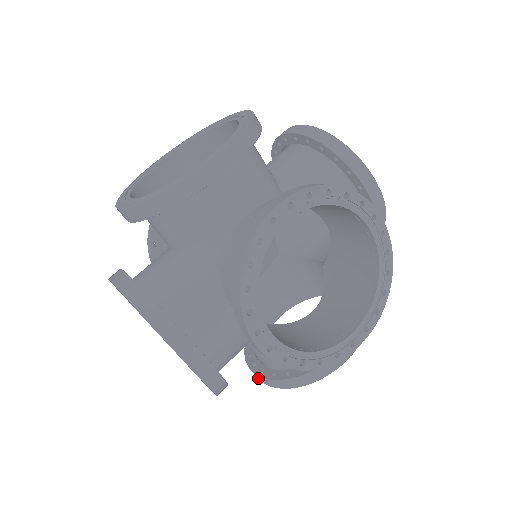
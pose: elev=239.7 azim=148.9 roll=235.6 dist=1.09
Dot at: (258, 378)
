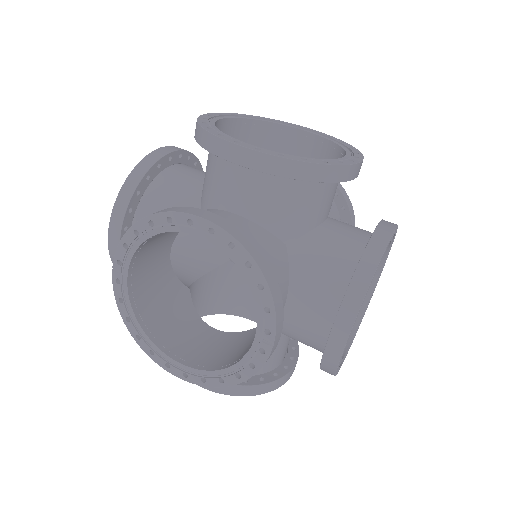
Dot at: occluded
